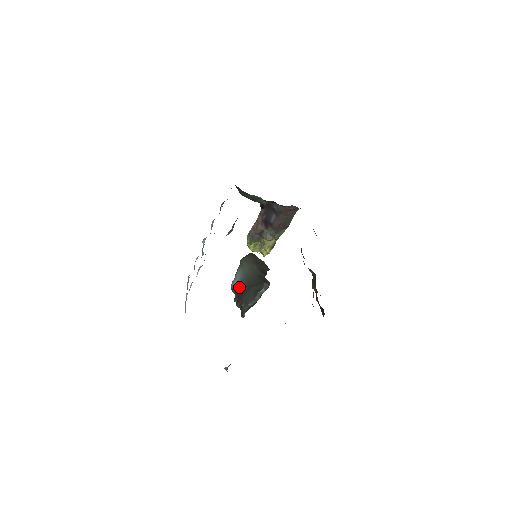
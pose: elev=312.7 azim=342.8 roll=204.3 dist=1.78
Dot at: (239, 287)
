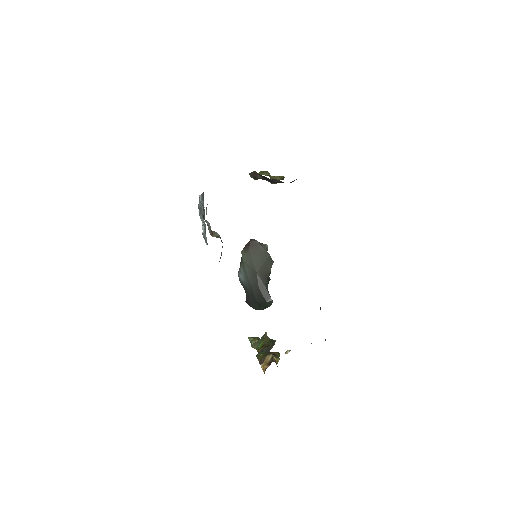
Dot at: (245, 288)
